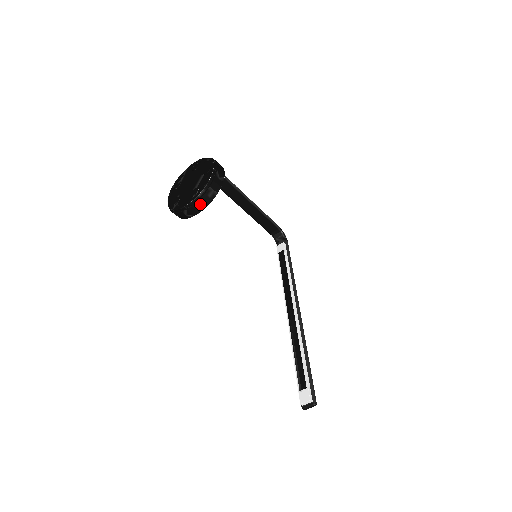
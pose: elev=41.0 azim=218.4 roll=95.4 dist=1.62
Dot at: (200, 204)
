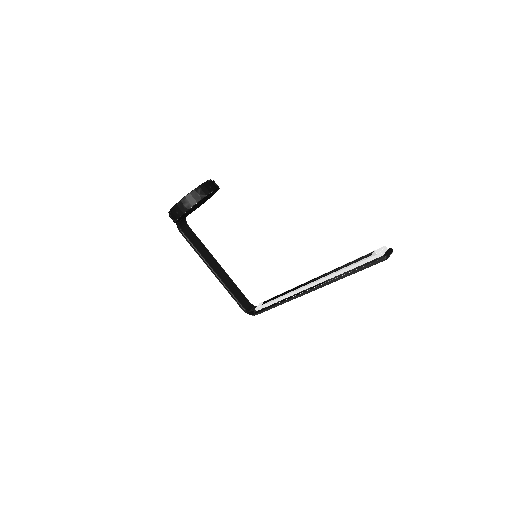
Dot at: (210, 186)
